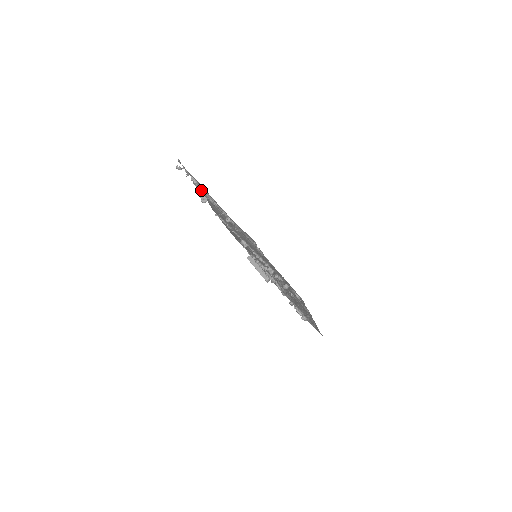
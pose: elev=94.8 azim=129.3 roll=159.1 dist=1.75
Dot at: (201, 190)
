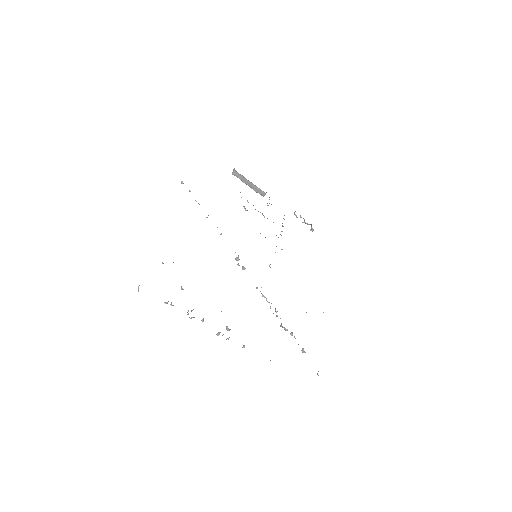
Dot at: occluded
